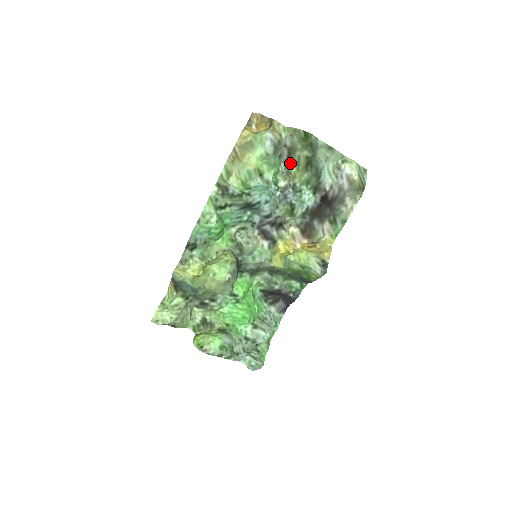
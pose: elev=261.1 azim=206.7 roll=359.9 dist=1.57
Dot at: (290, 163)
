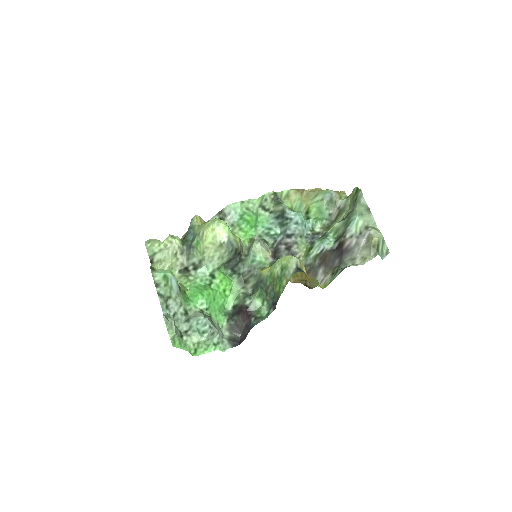
Dot at: (334, 224)
